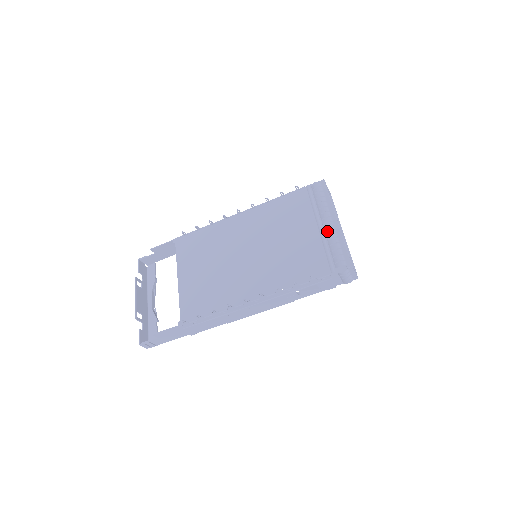
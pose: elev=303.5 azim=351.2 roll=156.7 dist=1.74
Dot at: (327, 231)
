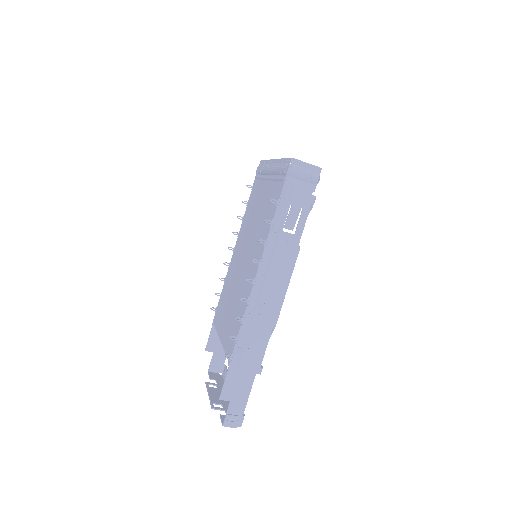
Dot at: (271, 172)
